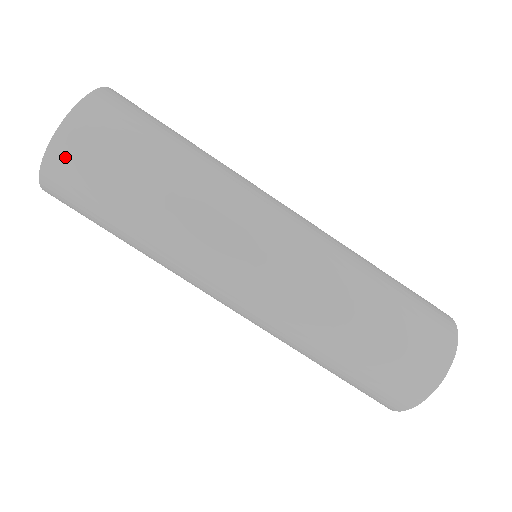
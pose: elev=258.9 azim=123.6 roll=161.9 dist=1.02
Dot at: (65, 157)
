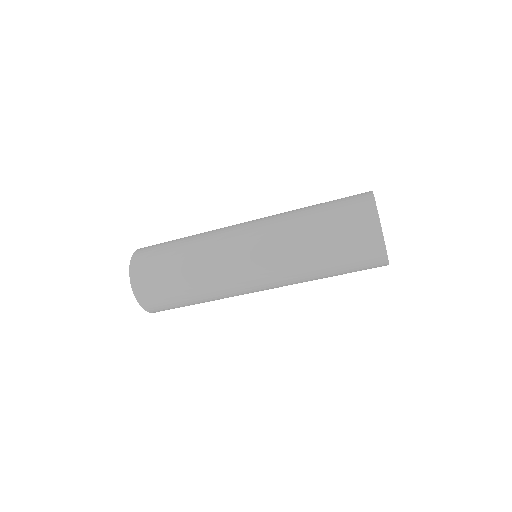
Dot at: occluded
